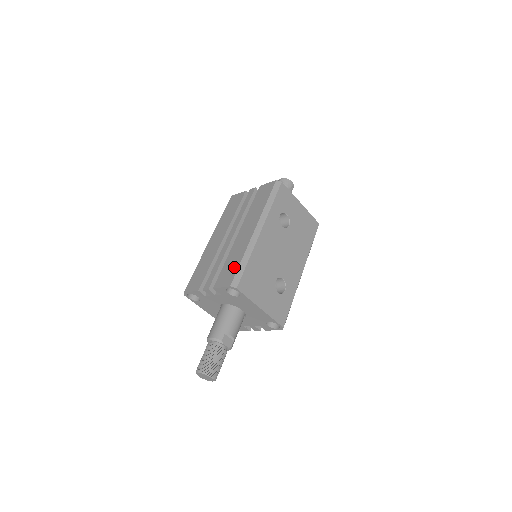
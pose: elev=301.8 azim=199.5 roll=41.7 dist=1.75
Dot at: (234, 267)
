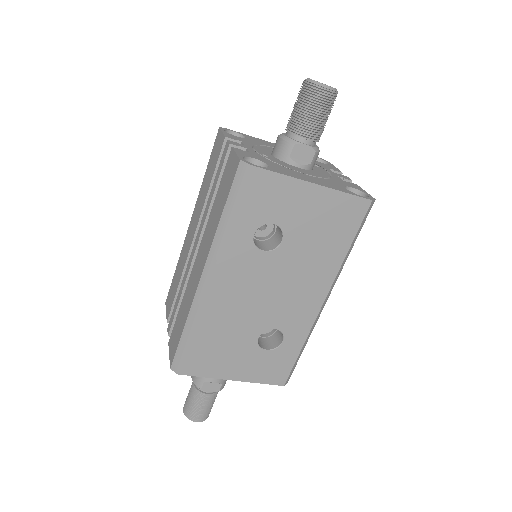
Dot at: (178, 334)
